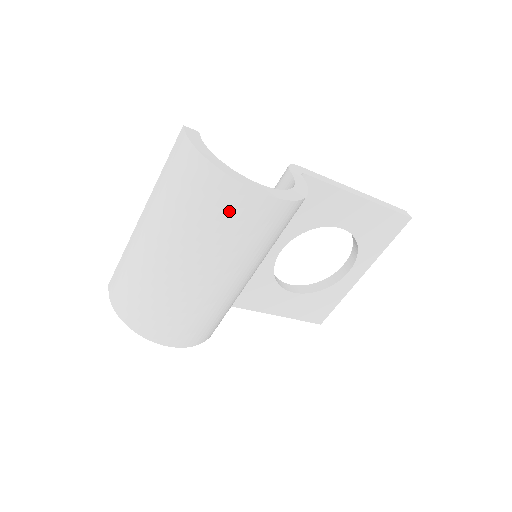
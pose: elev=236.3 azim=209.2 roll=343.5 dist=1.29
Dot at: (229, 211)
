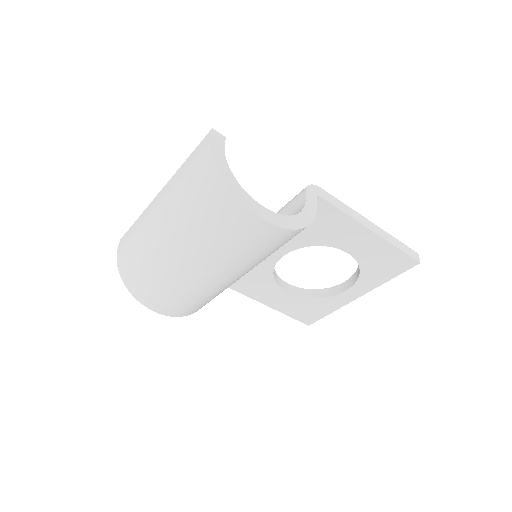
Dot at: (227, 223)
